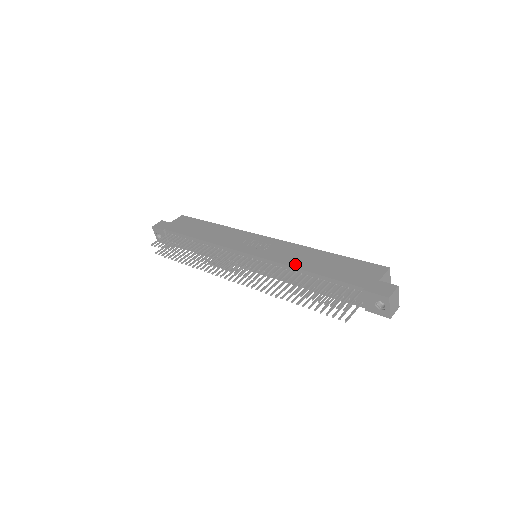
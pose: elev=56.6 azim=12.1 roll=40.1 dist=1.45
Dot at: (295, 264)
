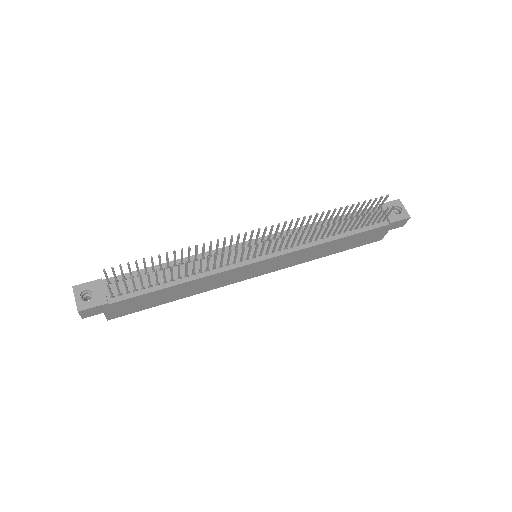
Dot at: occluded
